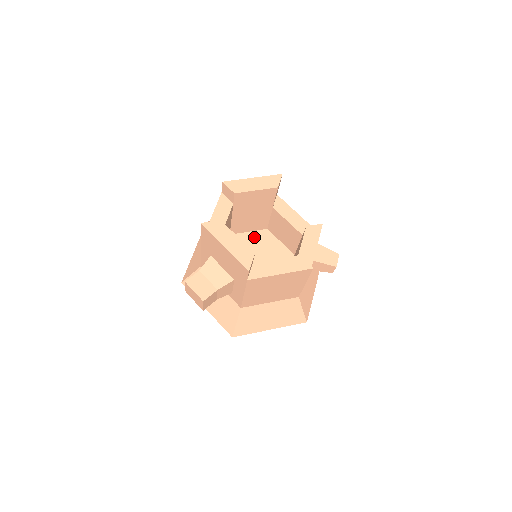
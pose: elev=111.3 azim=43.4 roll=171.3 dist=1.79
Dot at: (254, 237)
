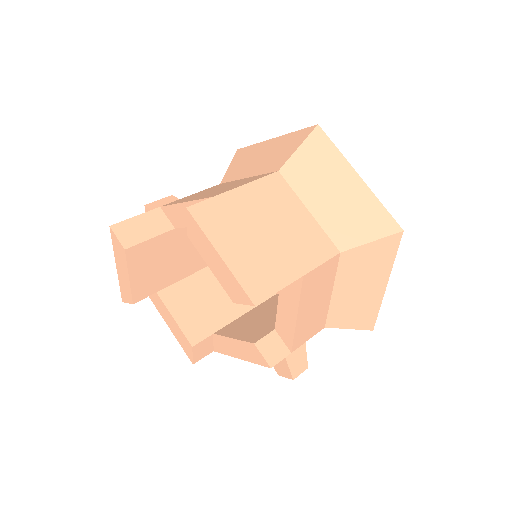
Dot at: occluded
